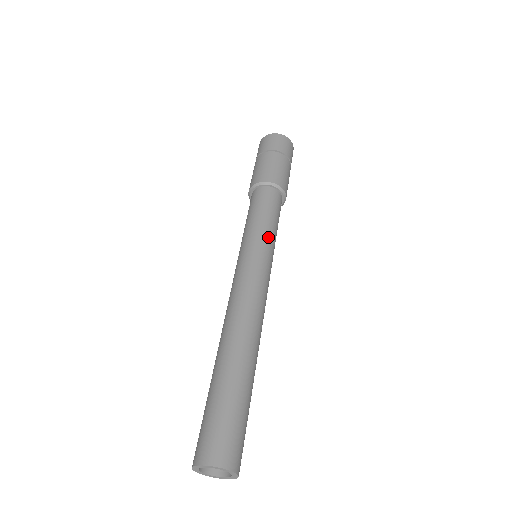
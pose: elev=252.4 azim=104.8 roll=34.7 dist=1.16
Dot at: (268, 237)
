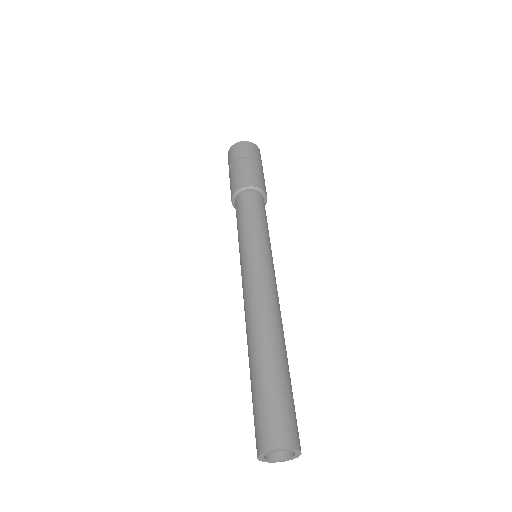
Dot at: (251, 235)
